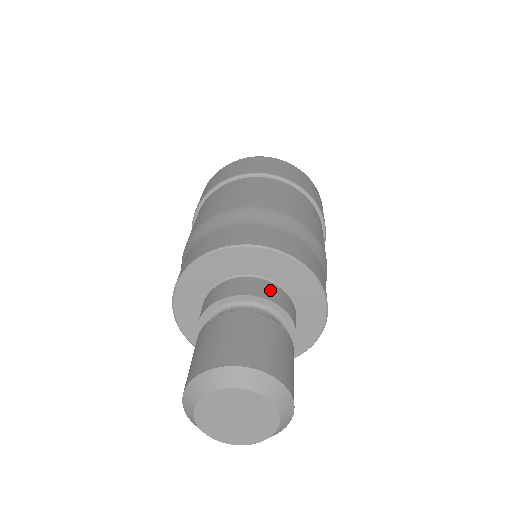
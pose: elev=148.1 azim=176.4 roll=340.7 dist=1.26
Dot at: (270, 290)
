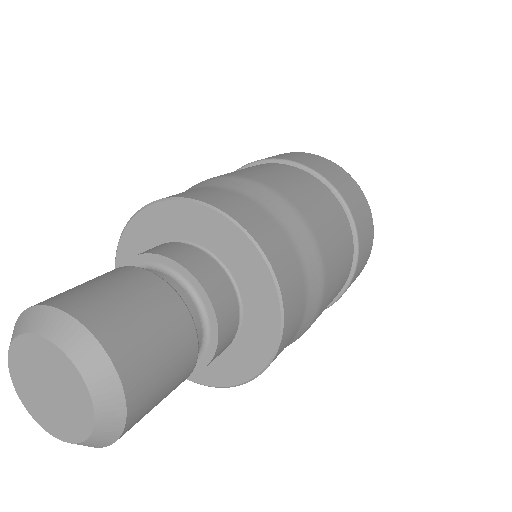
Dot at: (229, 310)
